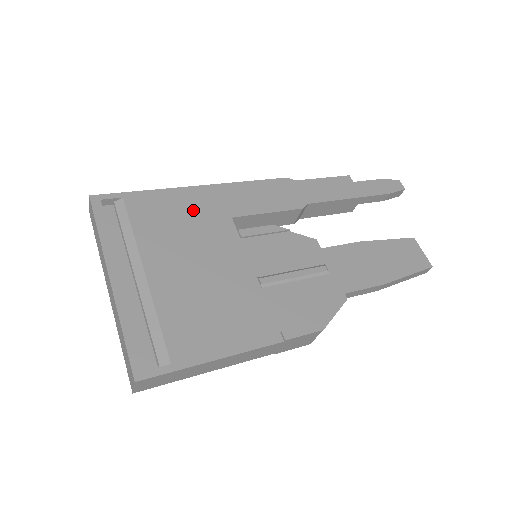
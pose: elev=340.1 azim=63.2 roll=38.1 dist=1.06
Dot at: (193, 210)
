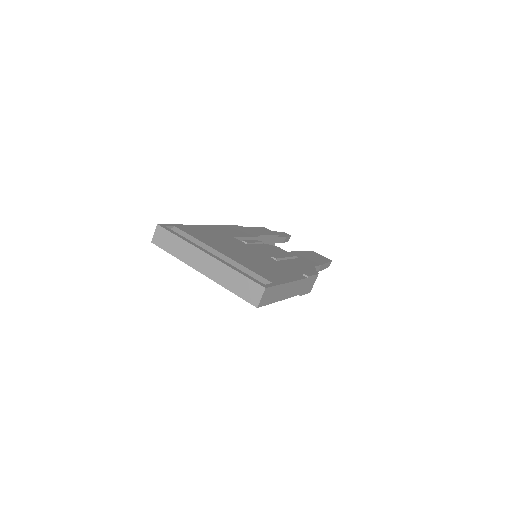
Dot at: (213, 233)
